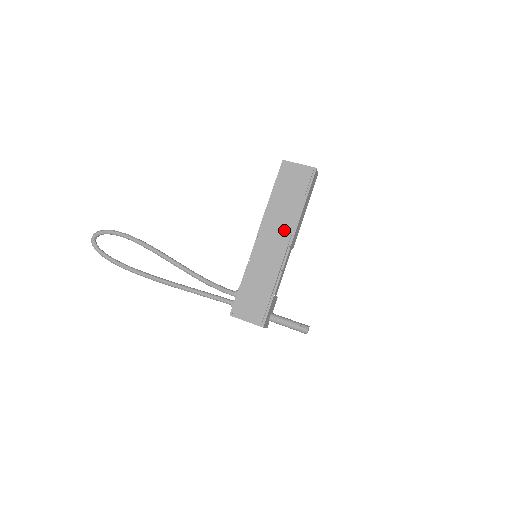
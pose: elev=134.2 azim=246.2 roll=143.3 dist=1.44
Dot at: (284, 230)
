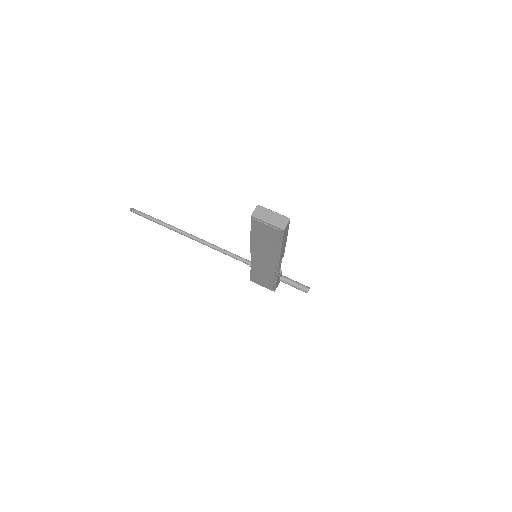
Dot at: (270, 257)
